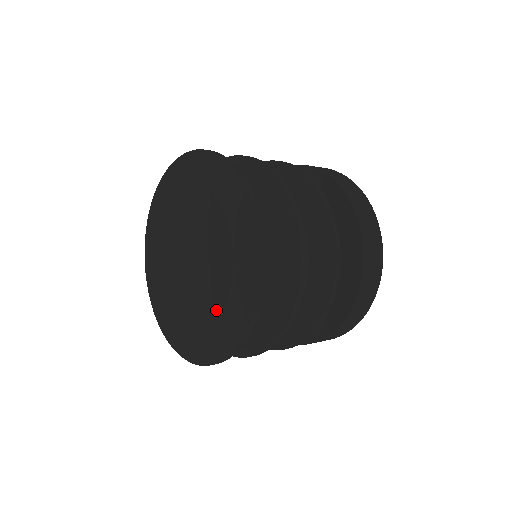
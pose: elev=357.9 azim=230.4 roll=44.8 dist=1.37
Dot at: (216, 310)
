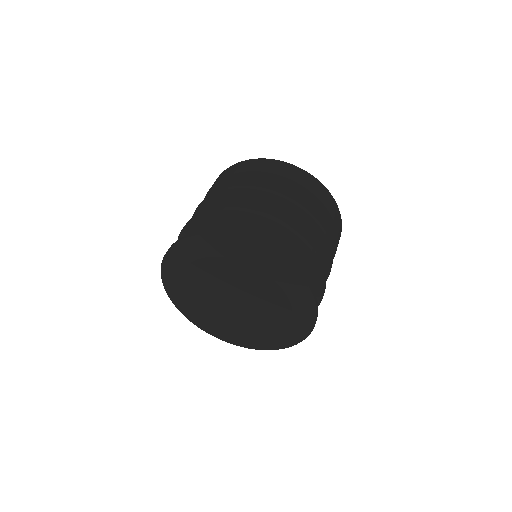
Dot at: (281, 327)
